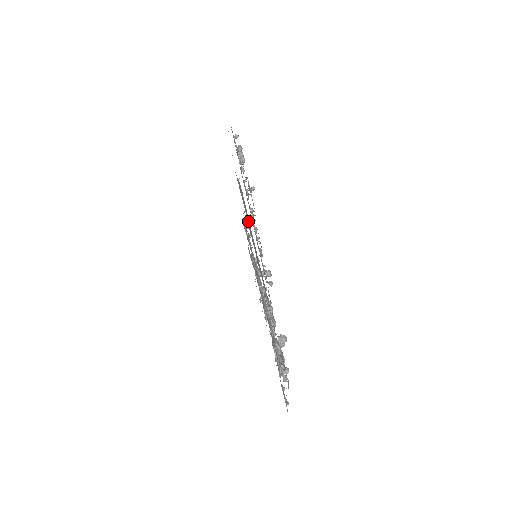
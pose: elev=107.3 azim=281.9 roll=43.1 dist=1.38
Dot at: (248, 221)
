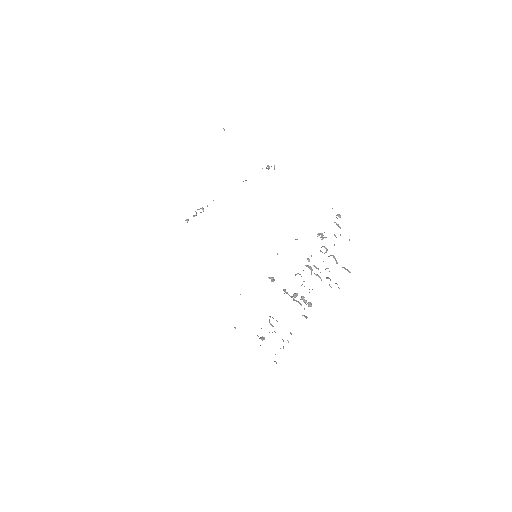
Dot at: occluded
